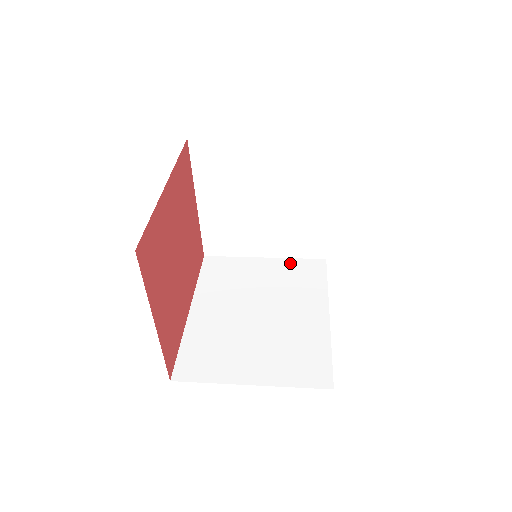
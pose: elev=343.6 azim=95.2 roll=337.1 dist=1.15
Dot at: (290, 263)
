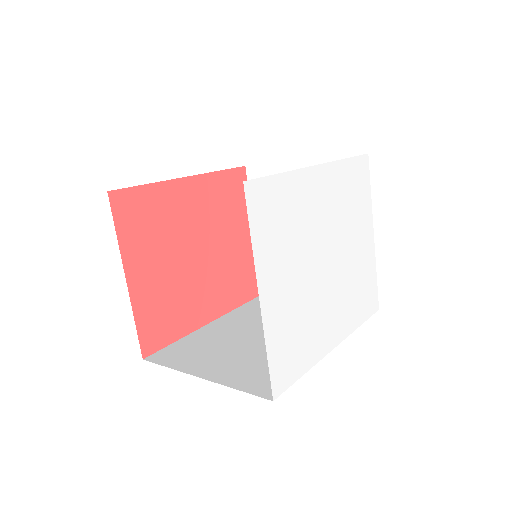
Dot at: occluded
